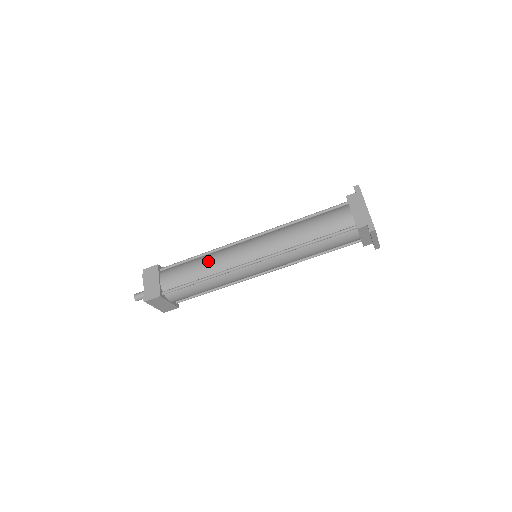
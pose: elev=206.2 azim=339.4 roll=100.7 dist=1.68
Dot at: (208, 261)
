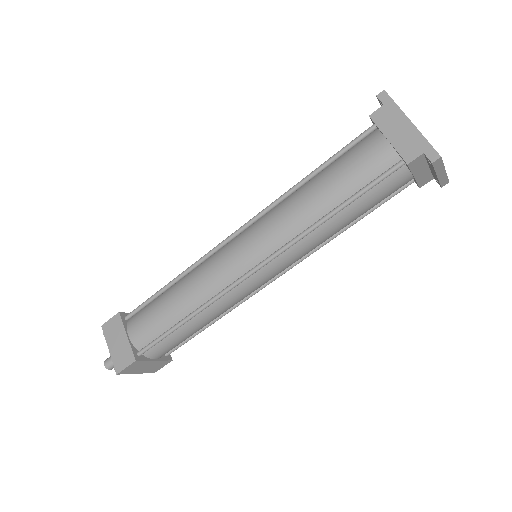
Dot at: (187, 288)
